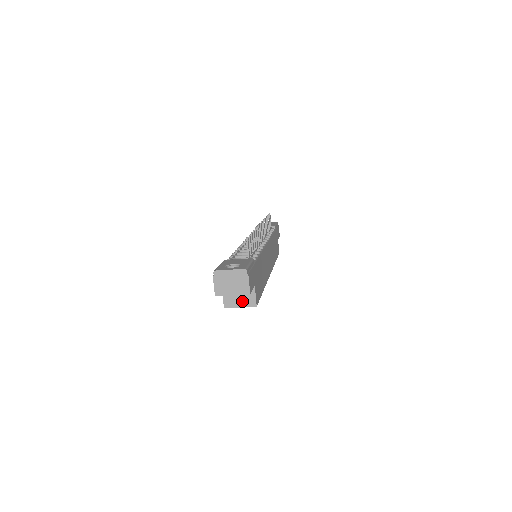
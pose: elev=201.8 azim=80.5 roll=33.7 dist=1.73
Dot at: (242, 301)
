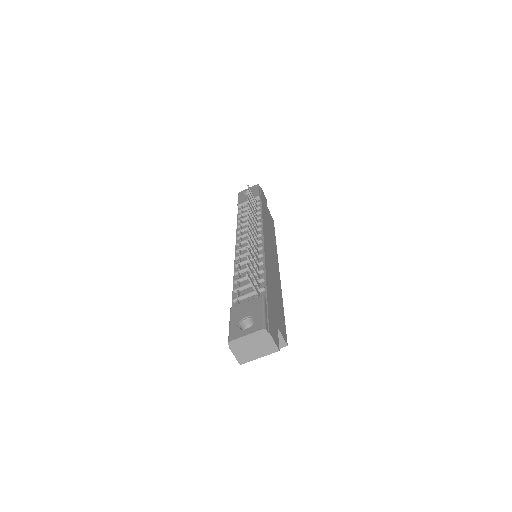
Dot at: occluded
